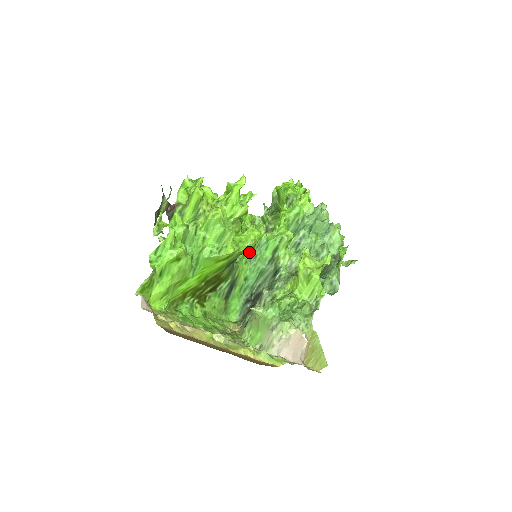
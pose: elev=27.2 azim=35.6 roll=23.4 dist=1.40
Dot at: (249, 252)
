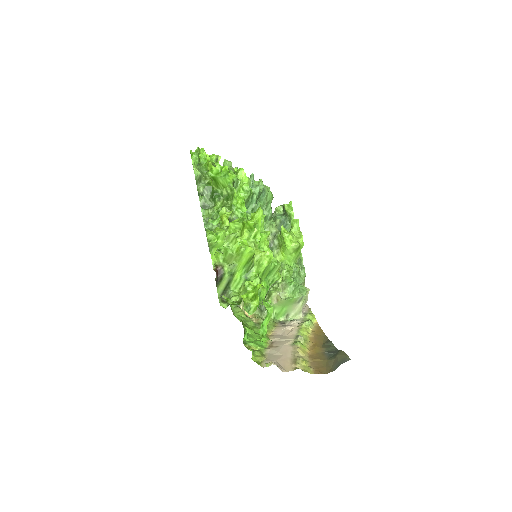
Dot at: occluded
